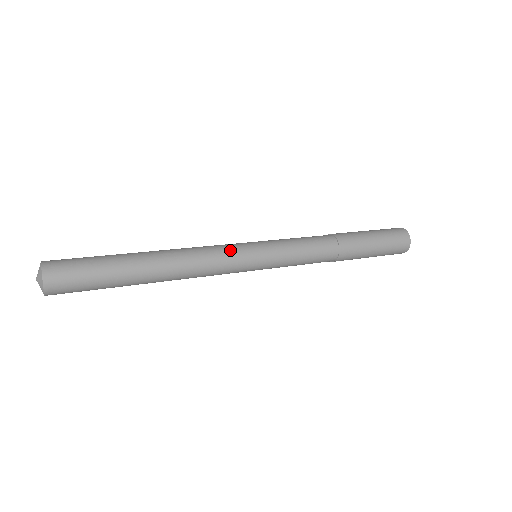
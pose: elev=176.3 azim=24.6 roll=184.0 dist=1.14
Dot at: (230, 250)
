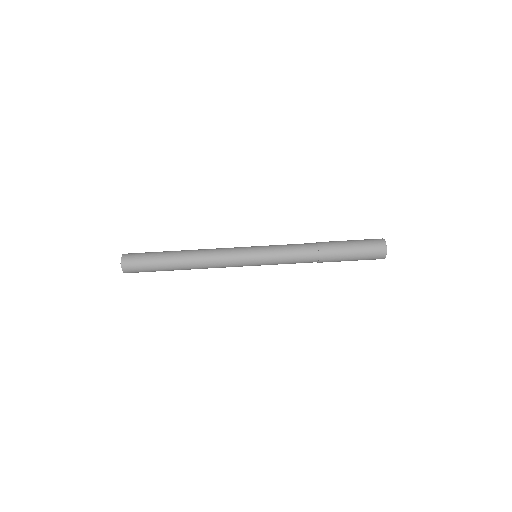
Dot at: (234, 259)
